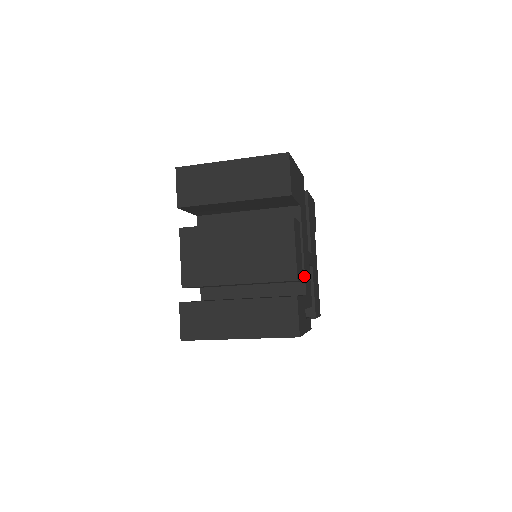
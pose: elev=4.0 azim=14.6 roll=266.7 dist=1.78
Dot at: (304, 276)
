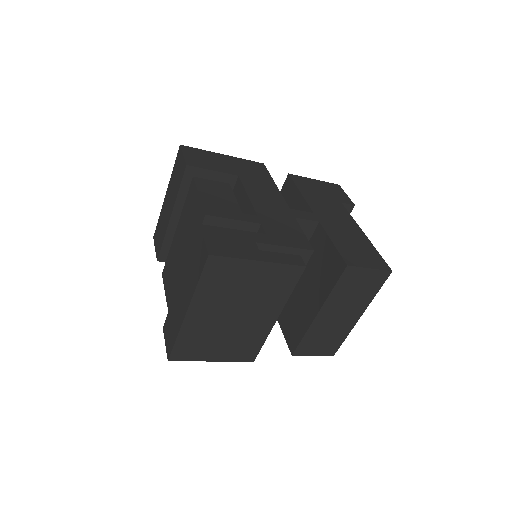
Dot at: (255, 220)
